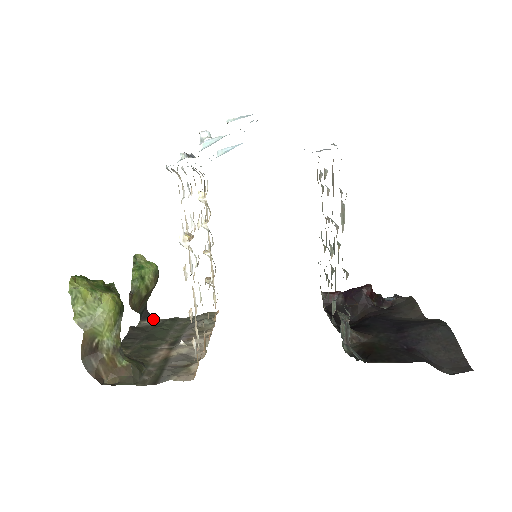
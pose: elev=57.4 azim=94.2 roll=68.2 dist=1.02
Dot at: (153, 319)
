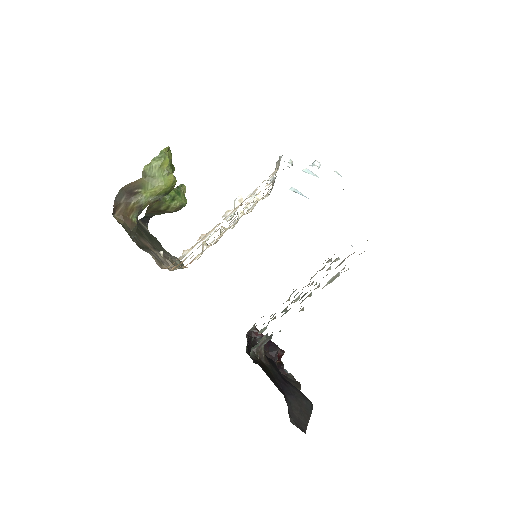
Dot at: (147, 228)
